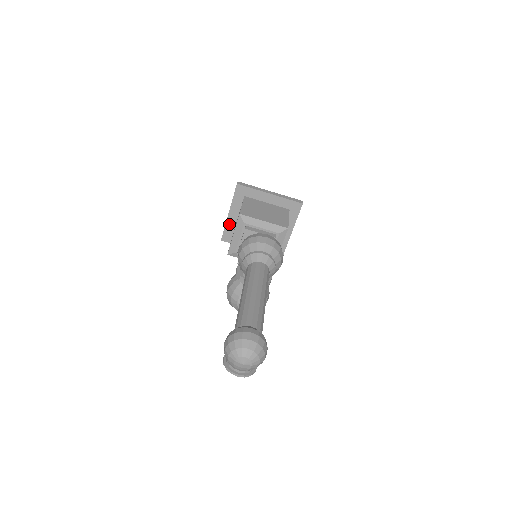
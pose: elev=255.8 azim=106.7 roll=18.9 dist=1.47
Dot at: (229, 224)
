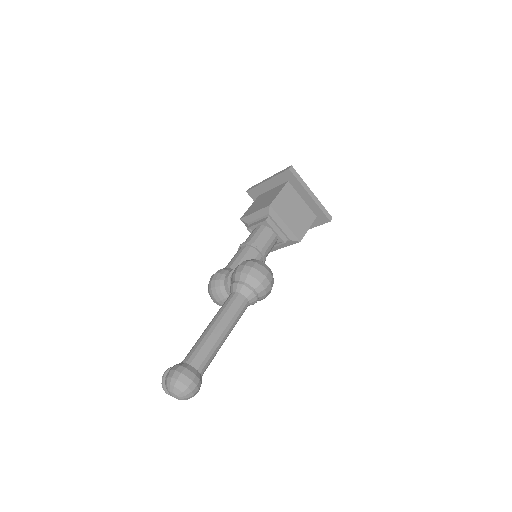
Dot at: (261, 187)
